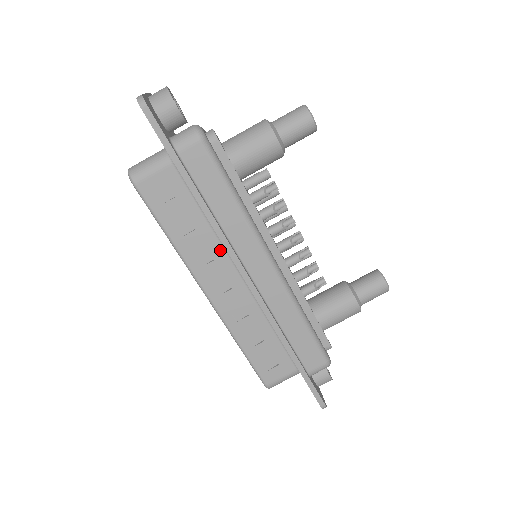
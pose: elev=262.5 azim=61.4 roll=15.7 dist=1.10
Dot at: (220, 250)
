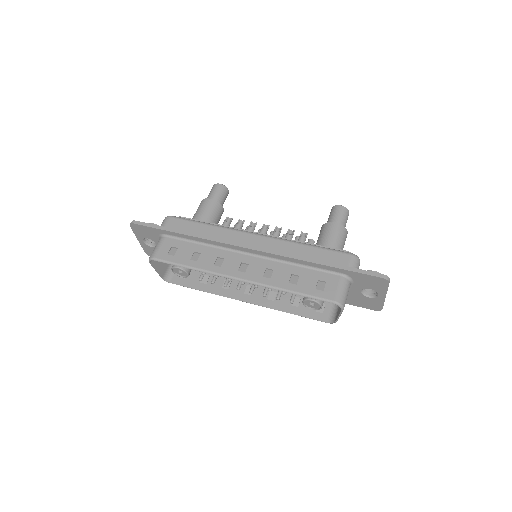
Dot at: (223, 252)
